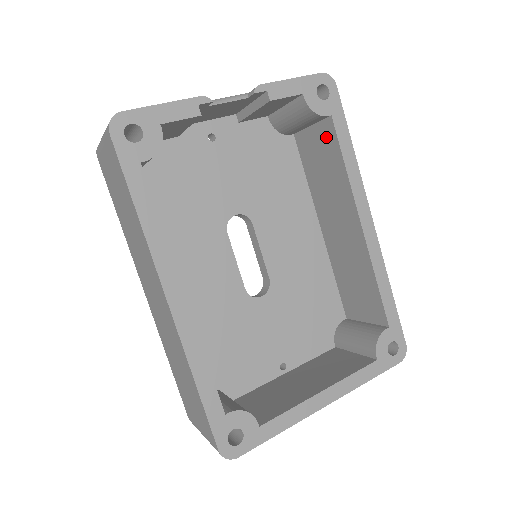
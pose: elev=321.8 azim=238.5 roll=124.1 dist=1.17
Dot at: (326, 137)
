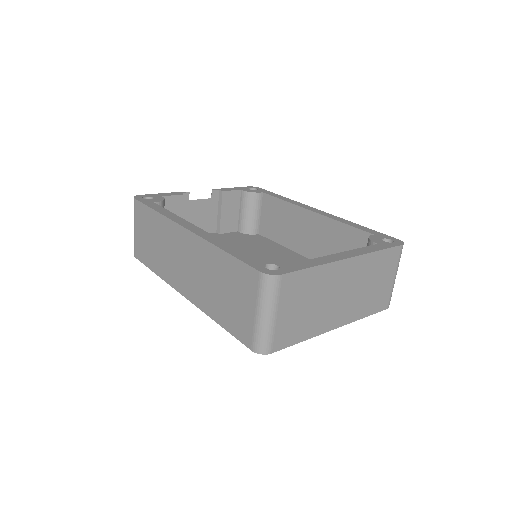
Dot at: (268, 205)
